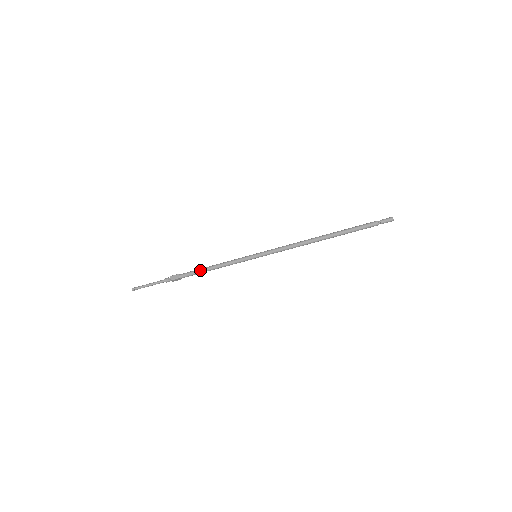
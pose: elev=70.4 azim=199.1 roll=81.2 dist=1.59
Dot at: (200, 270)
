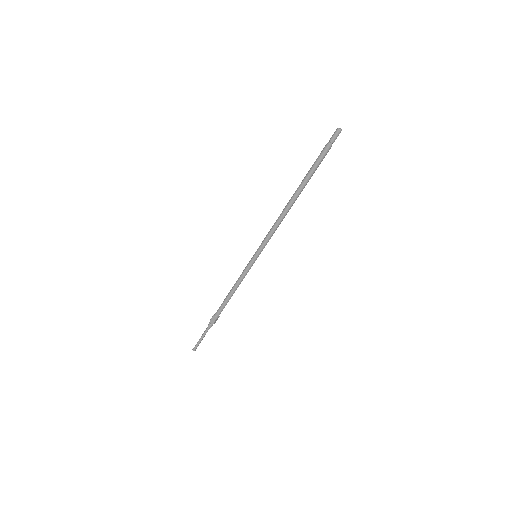
Dot at: (225, 301)
